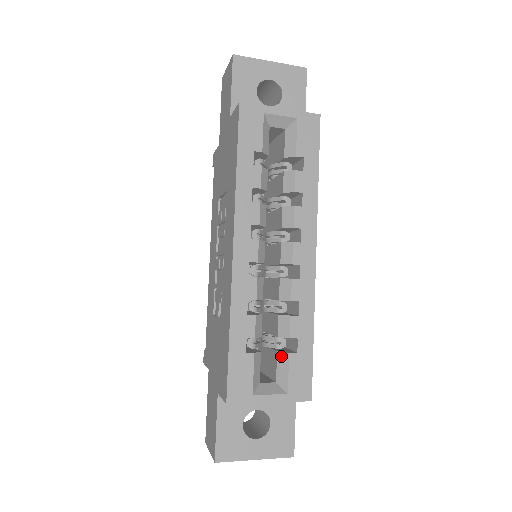
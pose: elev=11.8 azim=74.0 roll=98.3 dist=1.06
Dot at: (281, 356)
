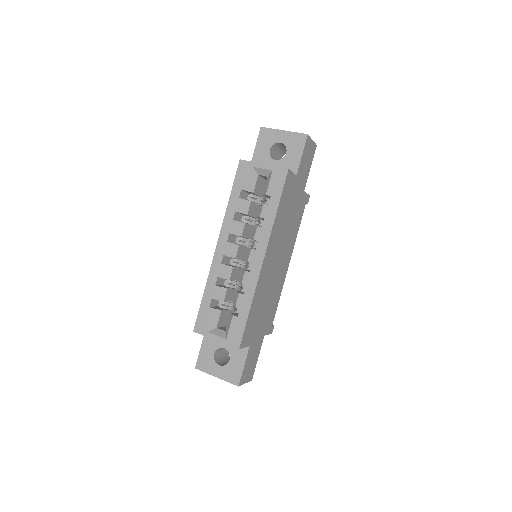
Dot at: (230, 316)
